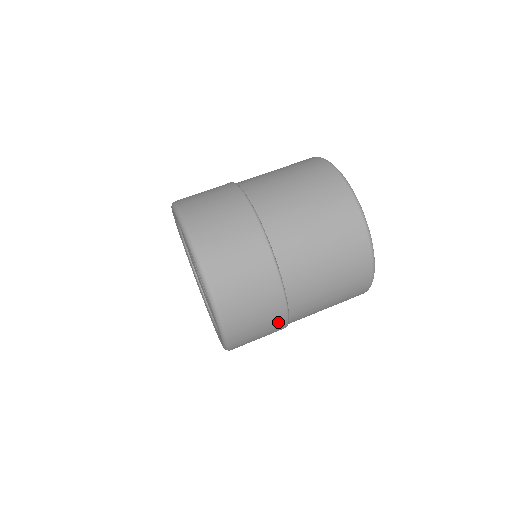
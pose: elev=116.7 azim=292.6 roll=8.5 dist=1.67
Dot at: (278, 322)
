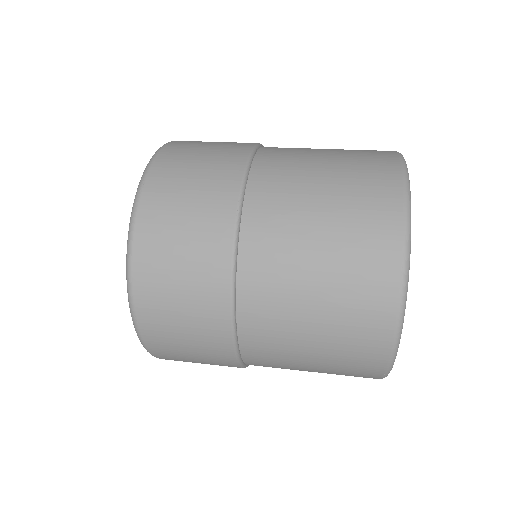
Dot at: (229, 169)
